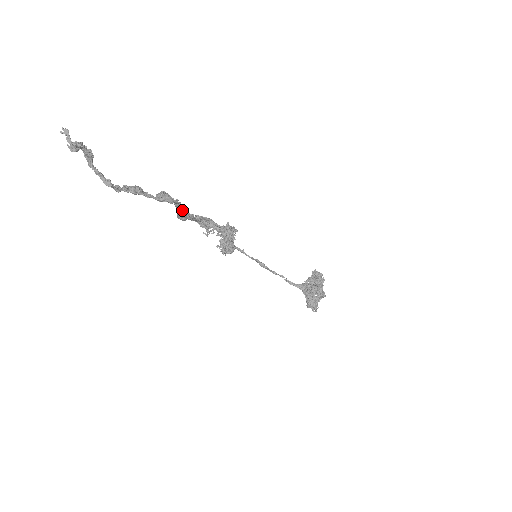
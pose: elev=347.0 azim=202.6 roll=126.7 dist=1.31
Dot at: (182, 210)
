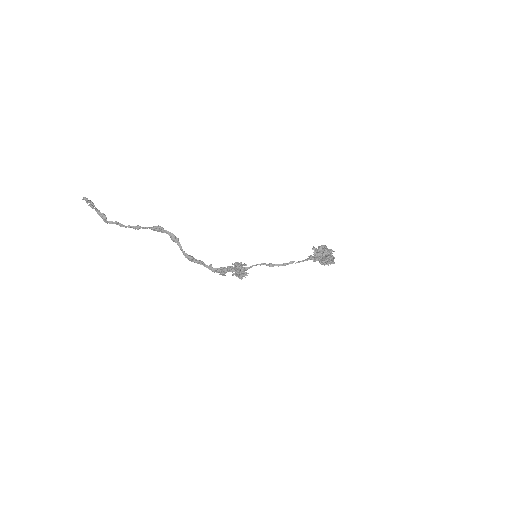
Dot at: (179, 243)
